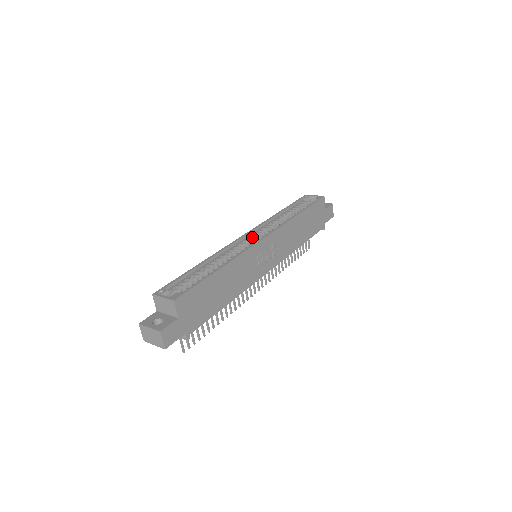
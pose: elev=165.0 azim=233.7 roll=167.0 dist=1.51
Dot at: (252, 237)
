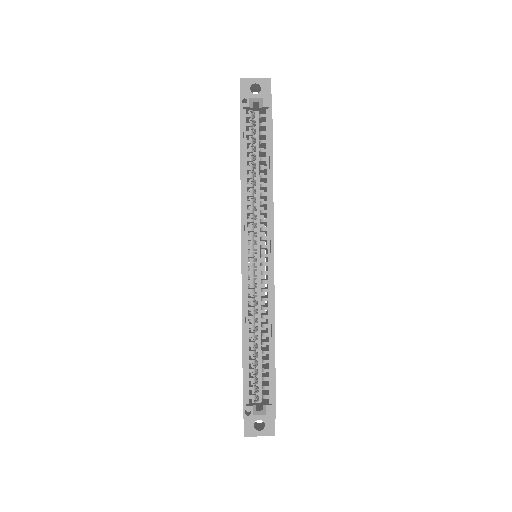
Dot at: (250, 250)
